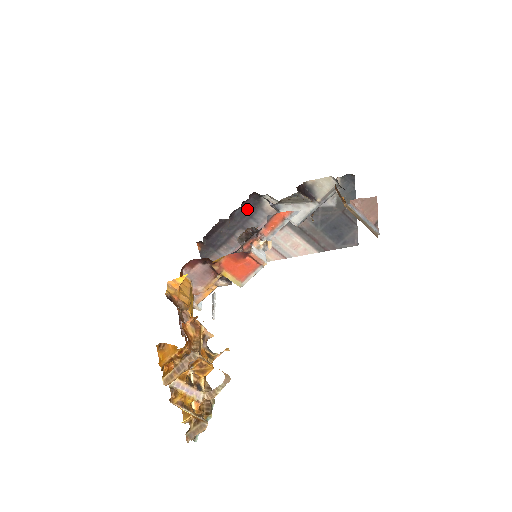
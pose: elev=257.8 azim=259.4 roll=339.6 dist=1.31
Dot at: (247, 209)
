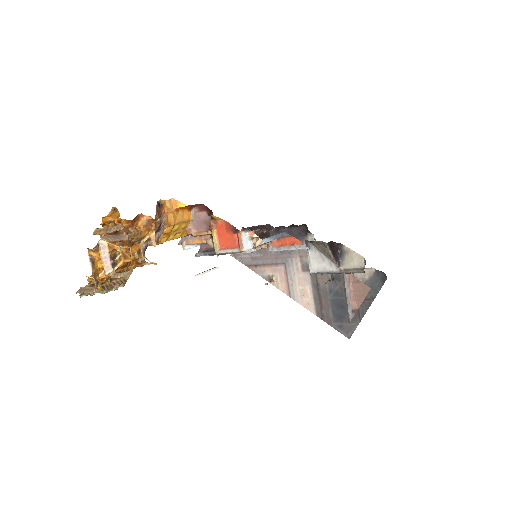
Dot at: (293, 233)
